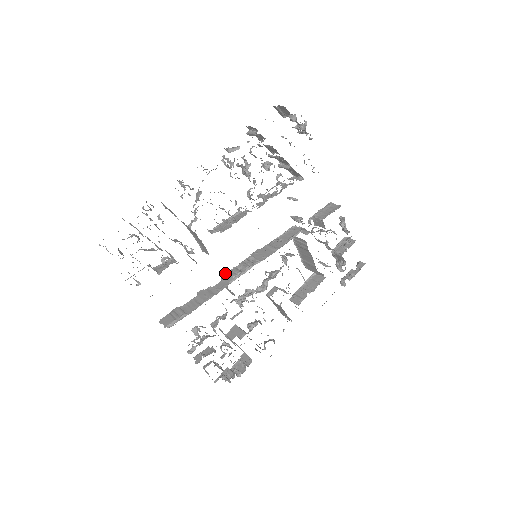
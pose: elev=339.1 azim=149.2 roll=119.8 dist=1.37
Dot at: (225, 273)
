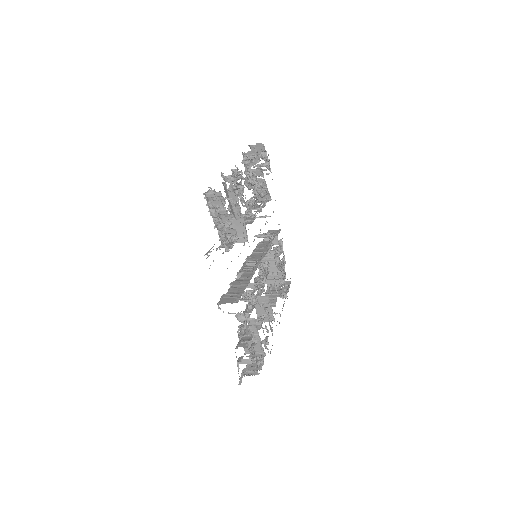
Dot at: (239, 270)
